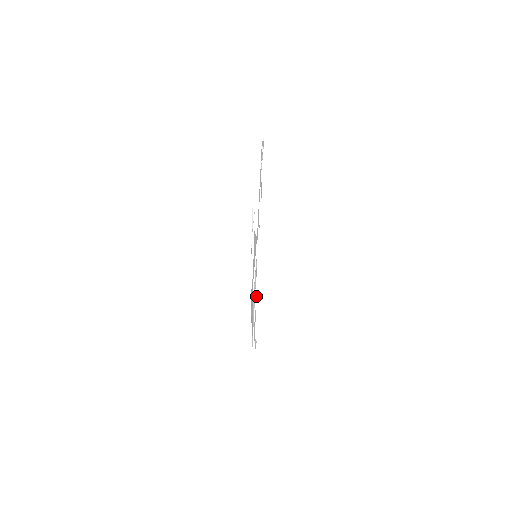
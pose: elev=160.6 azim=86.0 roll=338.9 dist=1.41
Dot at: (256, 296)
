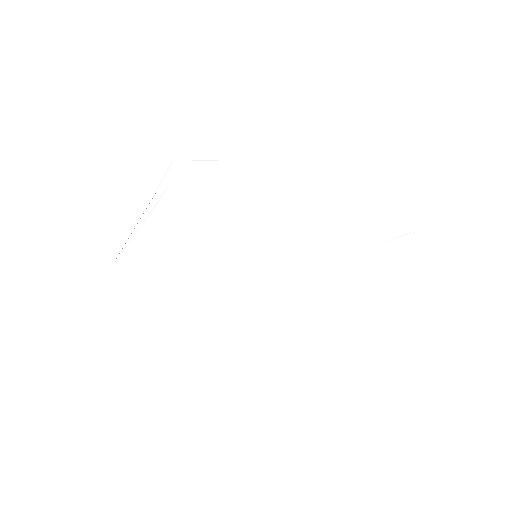
Dot at: (272, 355)
